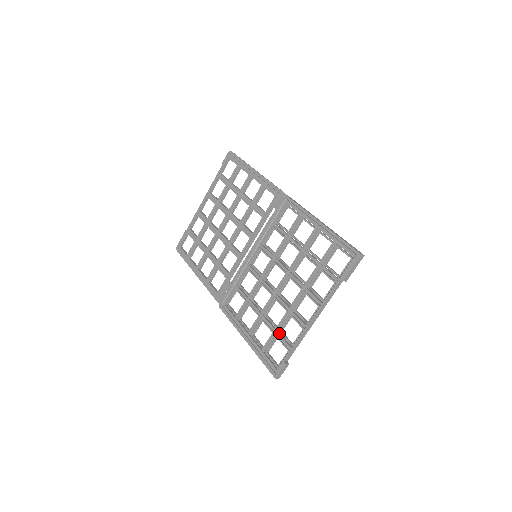
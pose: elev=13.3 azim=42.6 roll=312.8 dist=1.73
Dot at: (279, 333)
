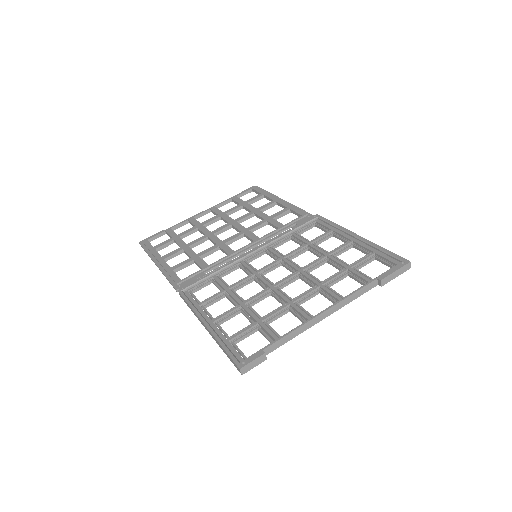
Dot at: (263, 324)
